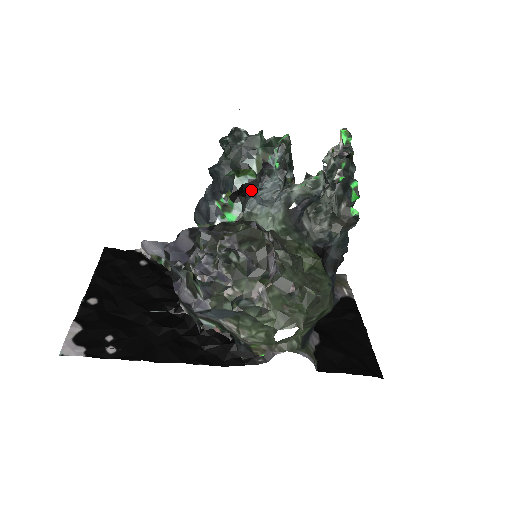
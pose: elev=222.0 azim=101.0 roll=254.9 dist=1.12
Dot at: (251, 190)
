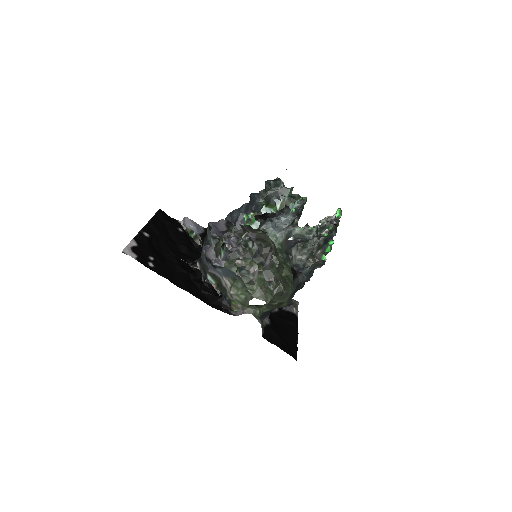
Dot at: occluded
